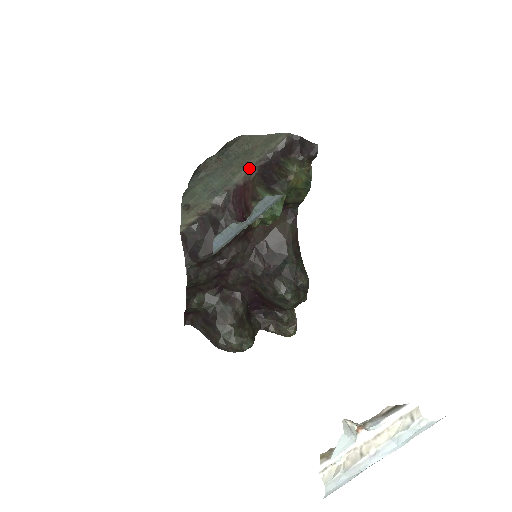
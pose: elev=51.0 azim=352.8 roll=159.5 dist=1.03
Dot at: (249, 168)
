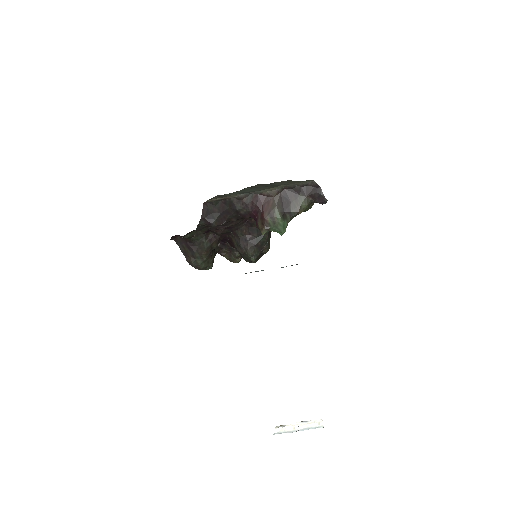
Dot at: (276, 188)
